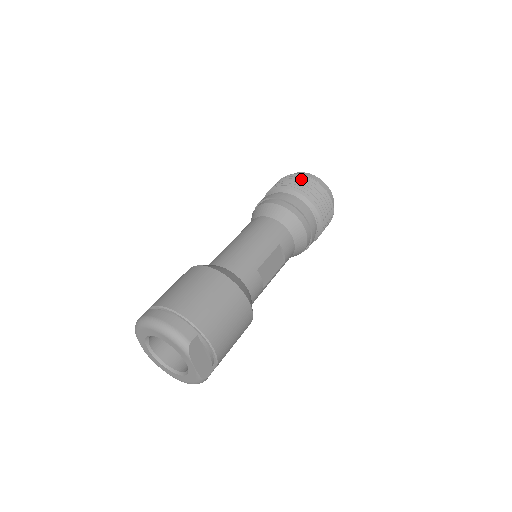
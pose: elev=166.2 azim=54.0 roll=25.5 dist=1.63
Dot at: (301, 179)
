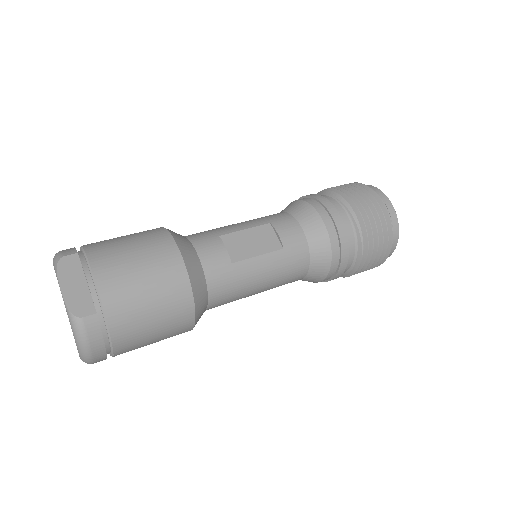
Dot at: occluded
